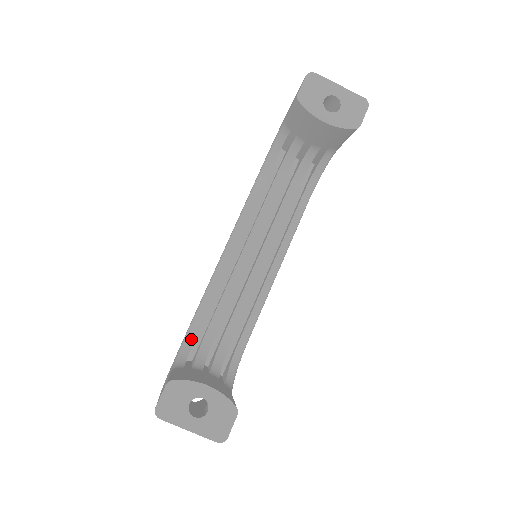
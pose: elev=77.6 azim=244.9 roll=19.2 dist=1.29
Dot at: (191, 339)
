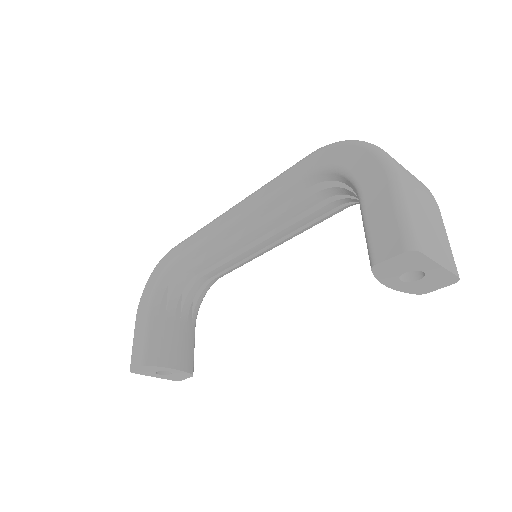
Dot at: (171, 273)
